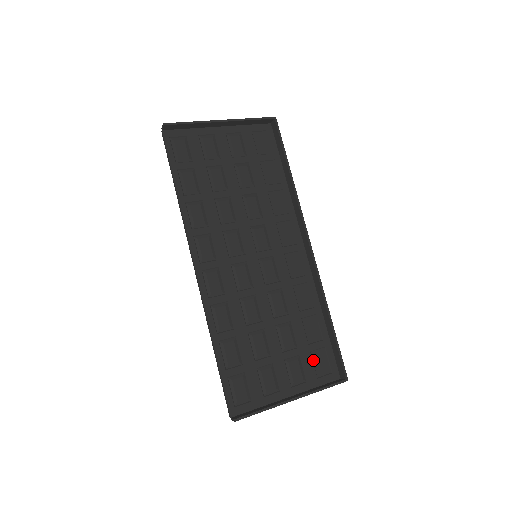
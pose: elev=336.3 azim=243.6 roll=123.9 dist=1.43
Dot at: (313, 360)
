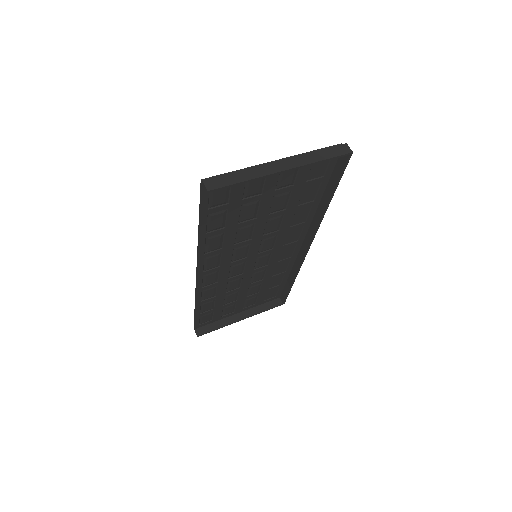
Dot at: (266, 294)
